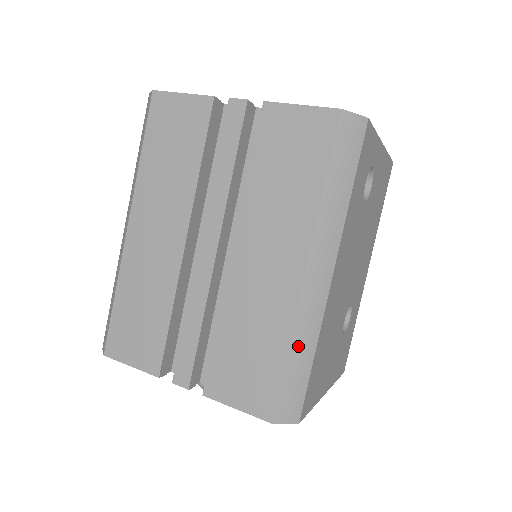
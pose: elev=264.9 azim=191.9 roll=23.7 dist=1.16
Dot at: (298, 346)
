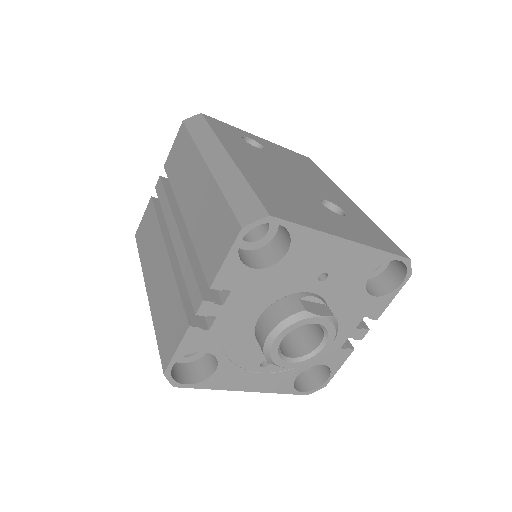
Dot at: (229, 187)
